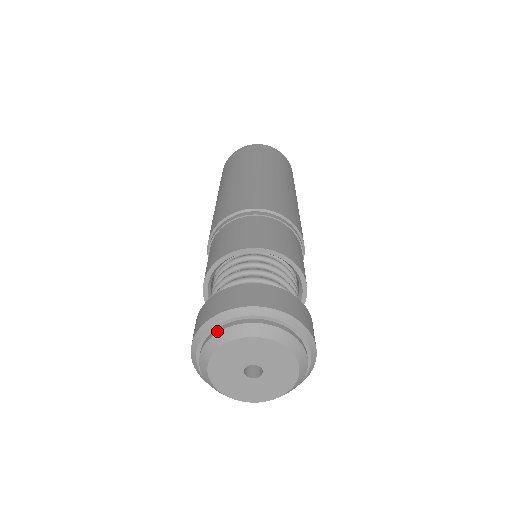
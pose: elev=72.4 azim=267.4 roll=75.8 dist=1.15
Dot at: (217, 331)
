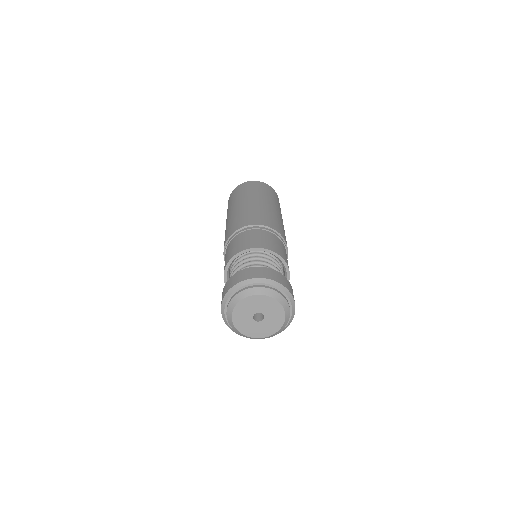
Dot at: (227, 307)
